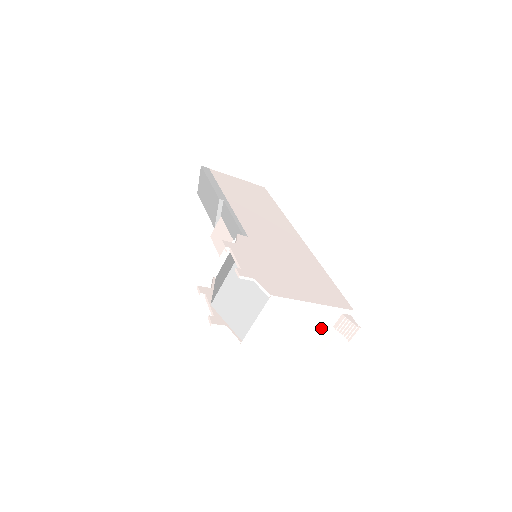
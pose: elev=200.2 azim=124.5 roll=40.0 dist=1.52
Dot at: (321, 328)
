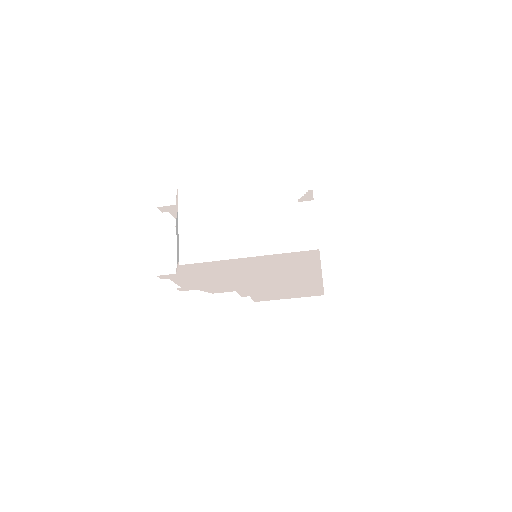
Dot at: (281, 211)
